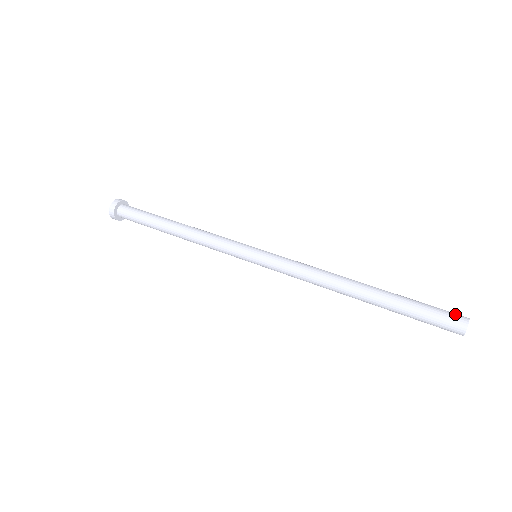
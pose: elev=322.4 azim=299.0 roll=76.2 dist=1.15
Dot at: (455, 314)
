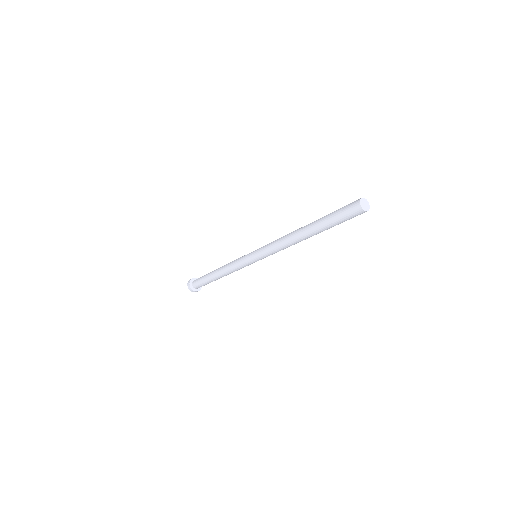
Dot at: occluded
